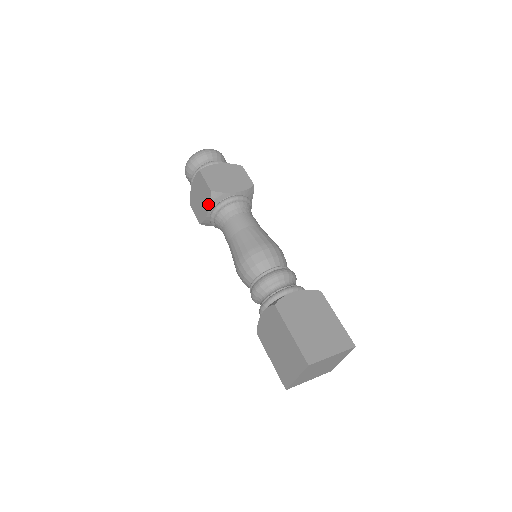
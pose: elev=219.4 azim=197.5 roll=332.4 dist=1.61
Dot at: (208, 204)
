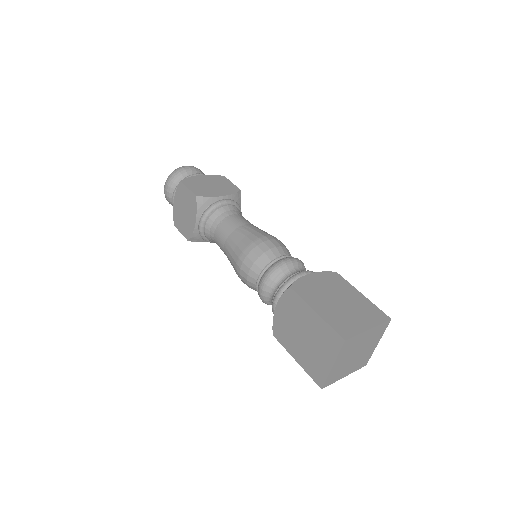
Dot at: (195, 212)
